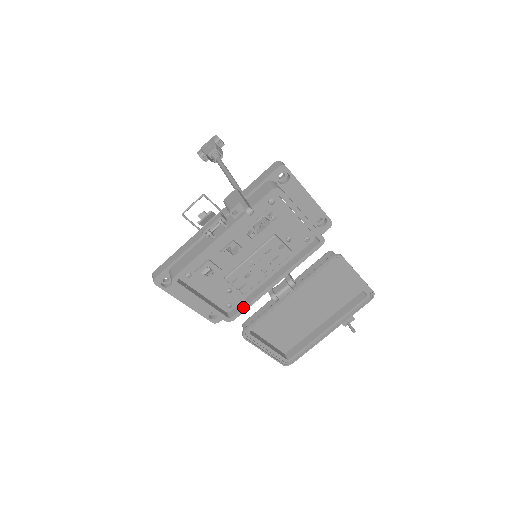
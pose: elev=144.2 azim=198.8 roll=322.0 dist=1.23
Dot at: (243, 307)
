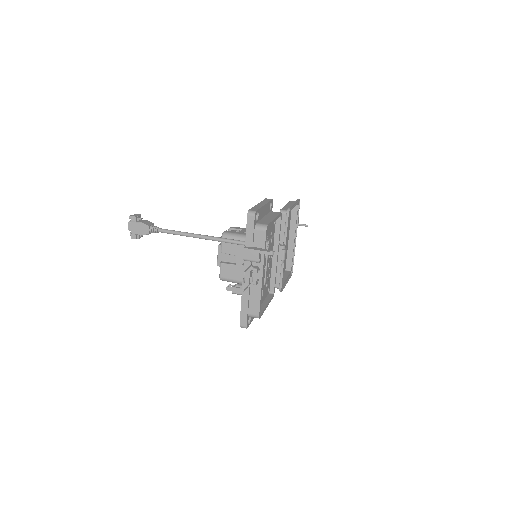
Dot at: (274, 283)
